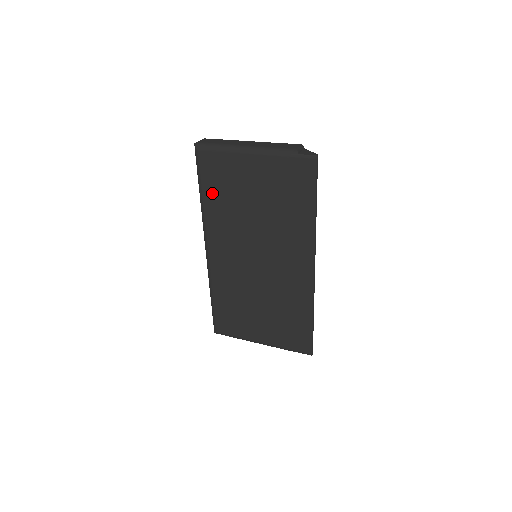
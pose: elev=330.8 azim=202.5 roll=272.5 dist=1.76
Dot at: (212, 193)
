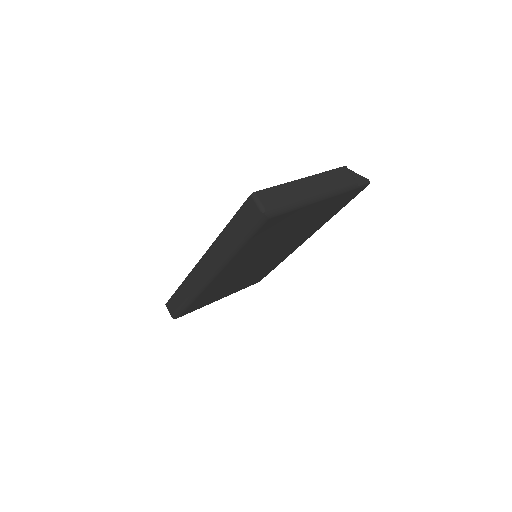
Dot at: (255, 242)
